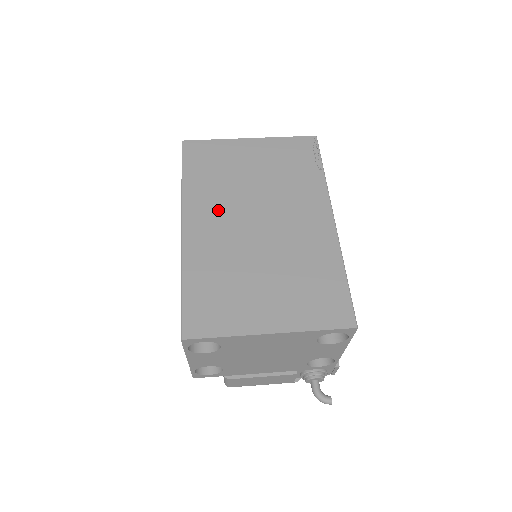
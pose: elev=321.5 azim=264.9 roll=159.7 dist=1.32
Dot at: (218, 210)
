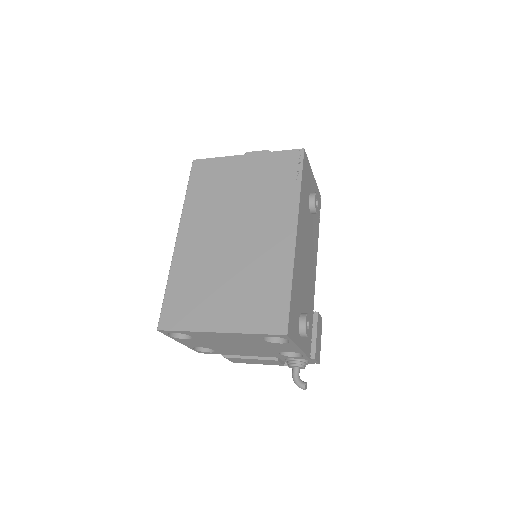
Dot at: (205, 224)
